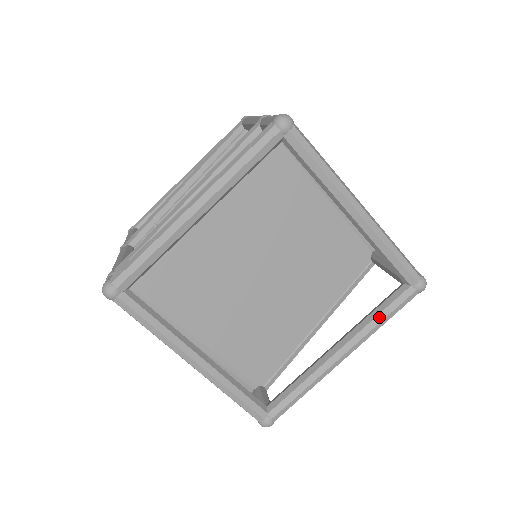
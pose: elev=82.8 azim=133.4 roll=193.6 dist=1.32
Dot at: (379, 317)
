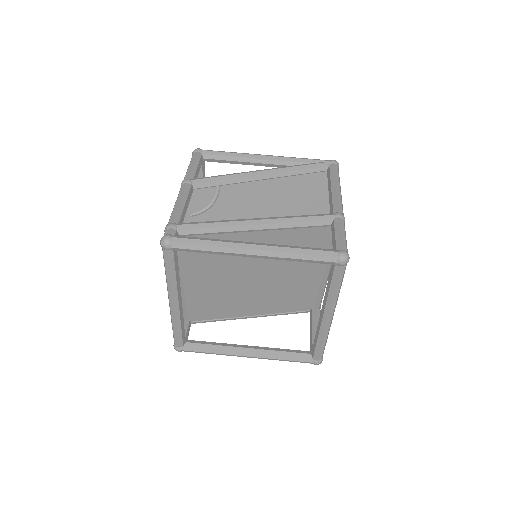
Dot at: (283, 357)
